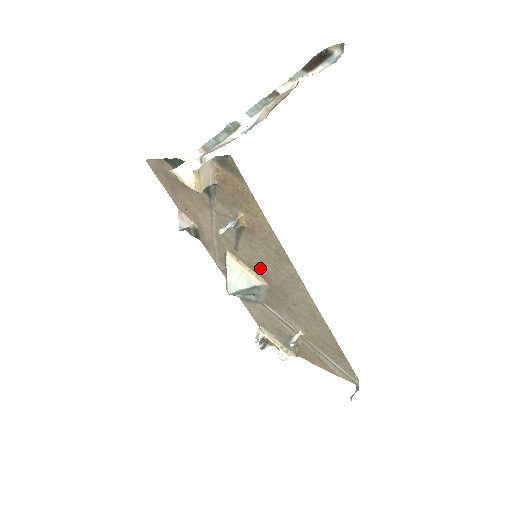
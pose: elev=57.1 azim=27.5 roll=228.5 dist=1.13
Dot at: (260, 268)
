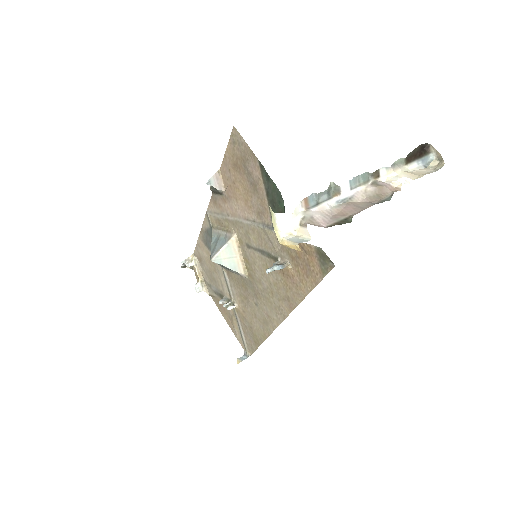
Dot at: (255, 273)
